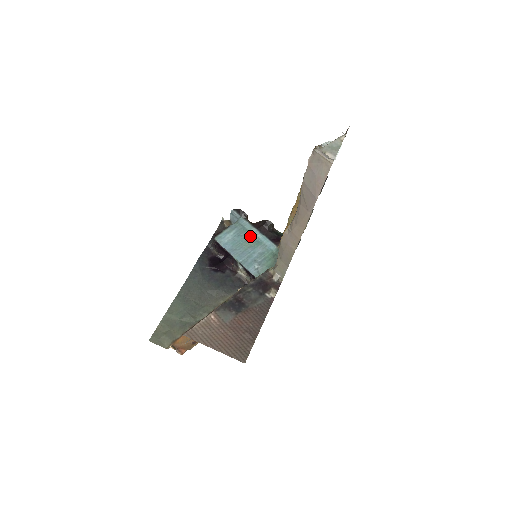
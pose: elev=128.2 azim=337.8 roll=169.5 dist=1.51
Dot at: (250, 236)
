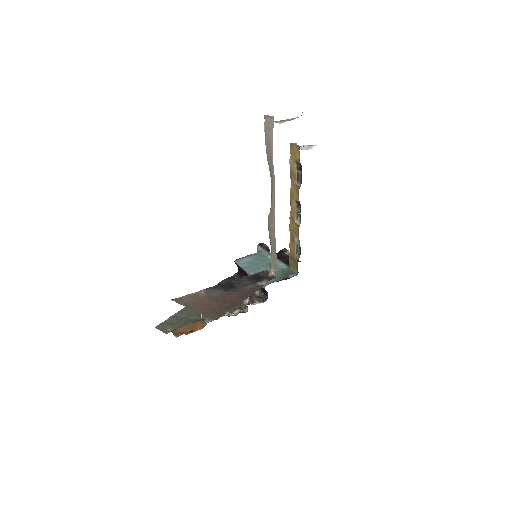
Dot at: (266, 260)
